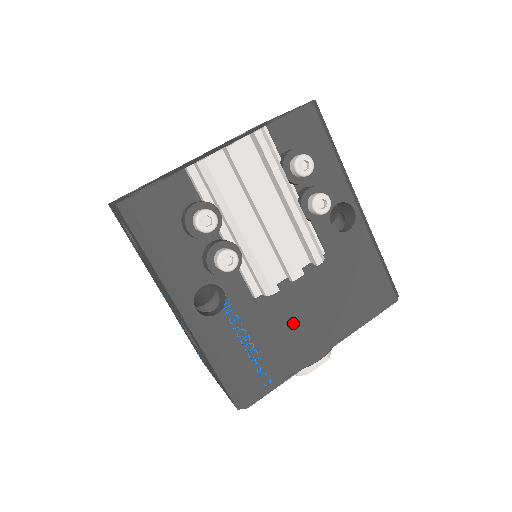
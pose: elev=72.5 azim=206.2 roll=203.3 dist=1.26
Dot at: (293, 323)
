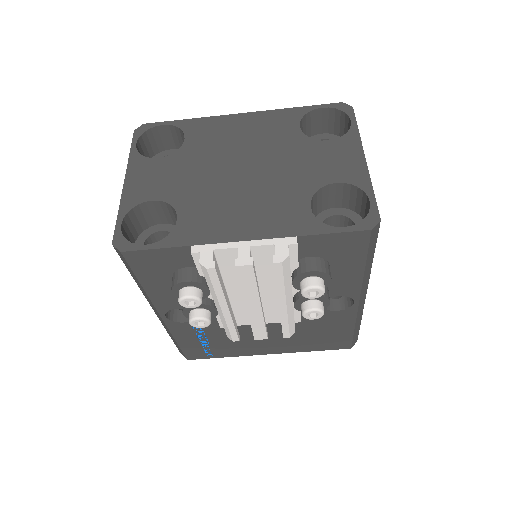
Dot at: (248, 339)
